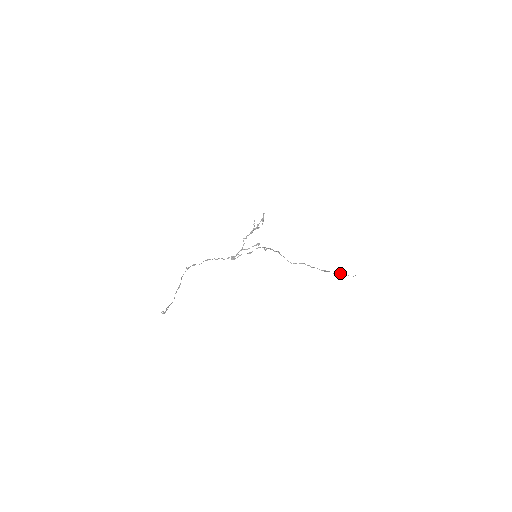
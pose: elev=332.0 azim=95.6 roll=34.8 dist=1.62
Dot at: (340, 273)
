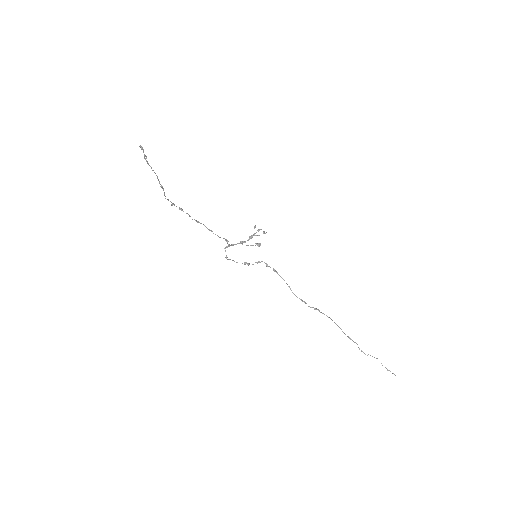
Dot at: occluded
